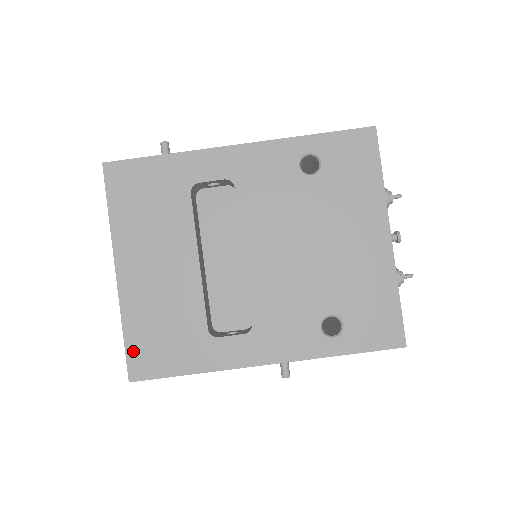
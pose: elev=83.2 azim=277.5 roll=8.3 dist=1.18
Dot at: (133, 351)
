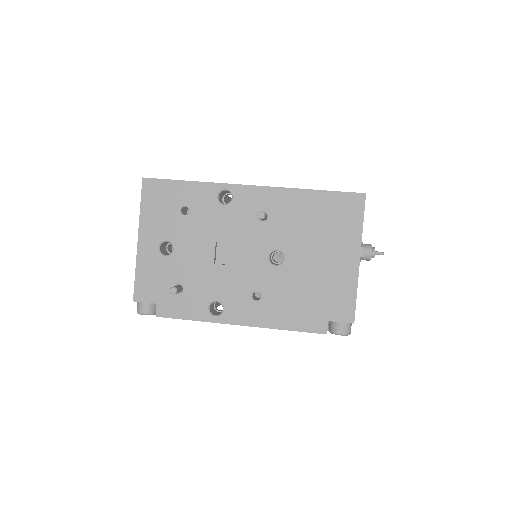
Dot at: occluded
